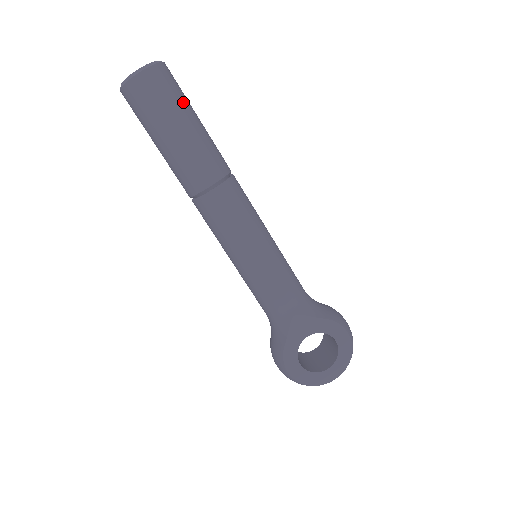
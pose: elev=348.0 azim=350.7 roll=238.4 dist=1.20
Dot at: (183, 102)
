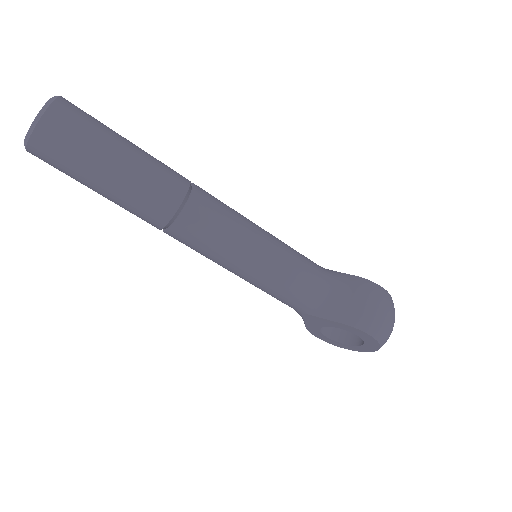
Dot at: (86, 159)
